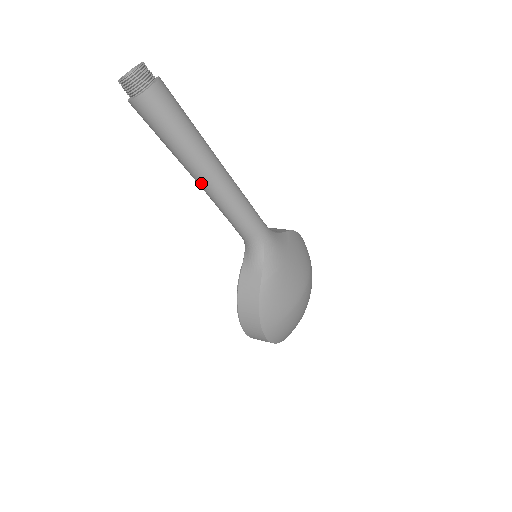
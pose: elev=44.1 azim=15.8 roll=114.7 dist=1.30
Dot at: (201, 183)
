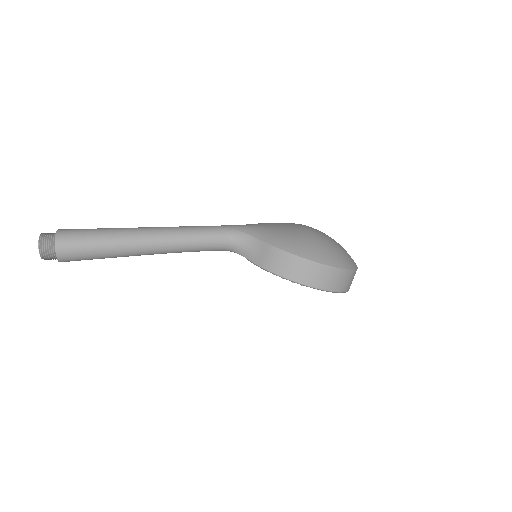
Dot at: (151, 246)
